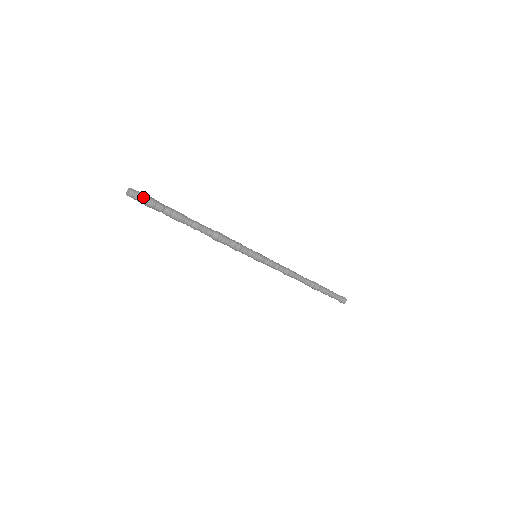
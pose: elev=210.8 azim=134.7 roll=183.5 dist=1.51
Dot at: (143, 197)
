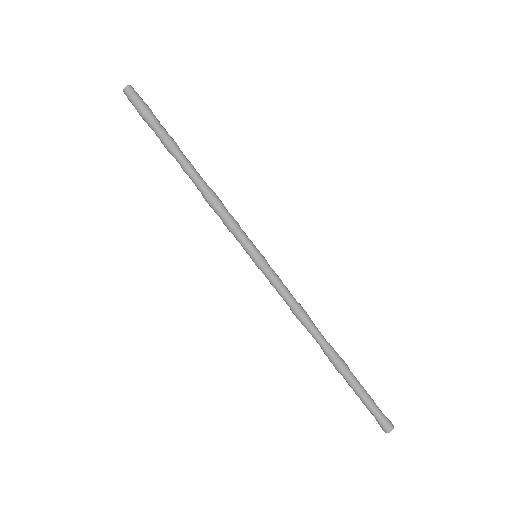
Dot at: (137, 100)
